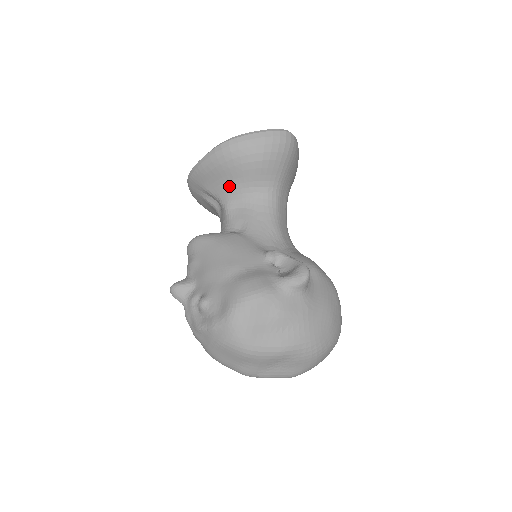
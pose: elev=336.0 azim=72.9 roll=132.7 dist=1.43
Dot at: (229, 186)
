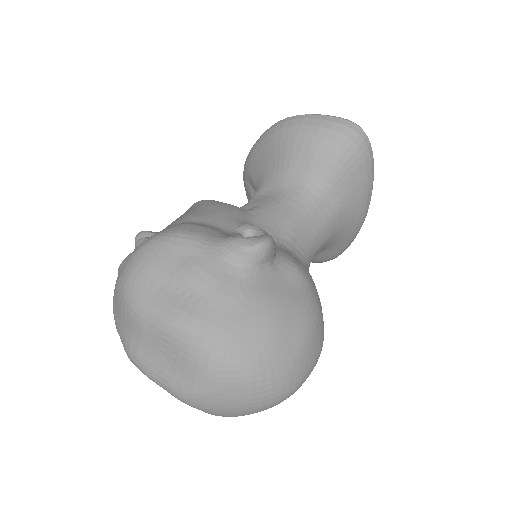
Dot at: (269, 170)
